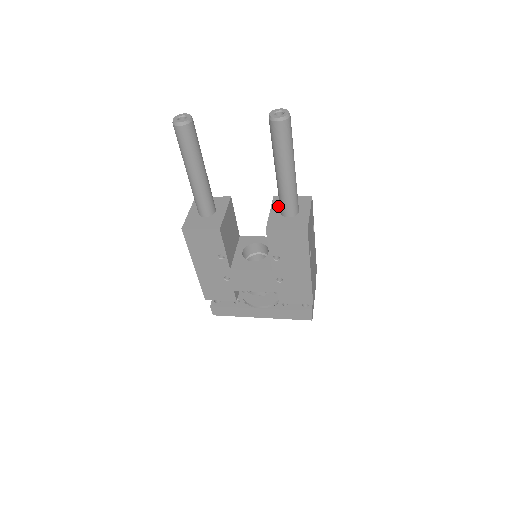
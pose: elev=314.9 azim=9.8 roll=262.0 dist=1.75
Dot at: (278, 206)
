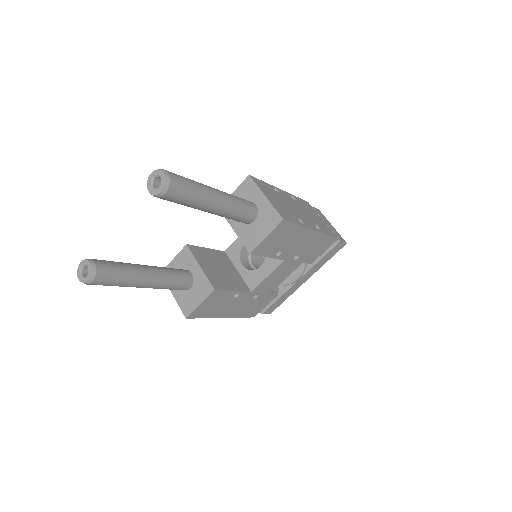
Dot at: occluded
